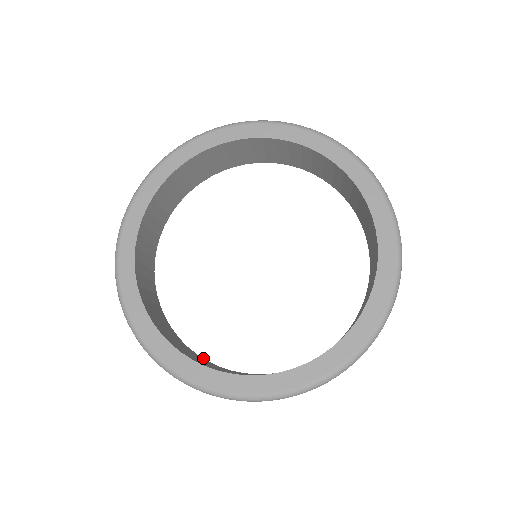
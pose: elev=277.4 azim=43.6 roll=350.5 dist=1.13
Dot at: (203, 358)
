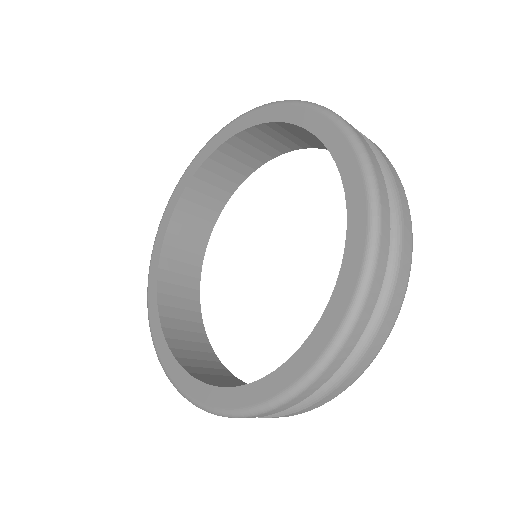
Dot at: occluded
